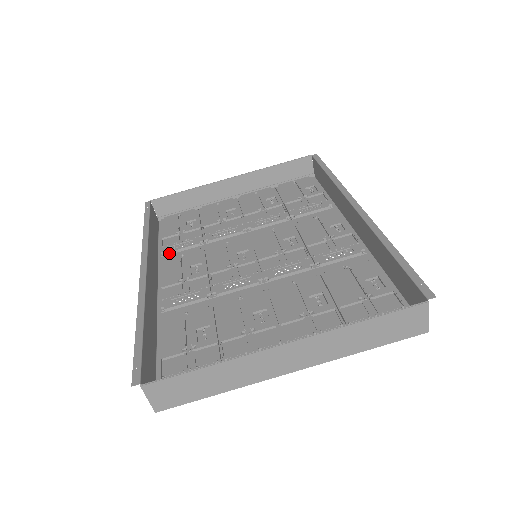
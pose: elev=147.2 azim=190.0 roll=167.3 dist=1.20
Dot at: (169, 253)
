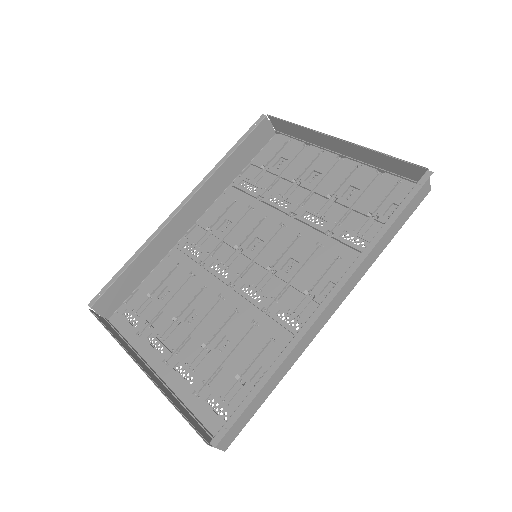
Dot at: (236, 187)
